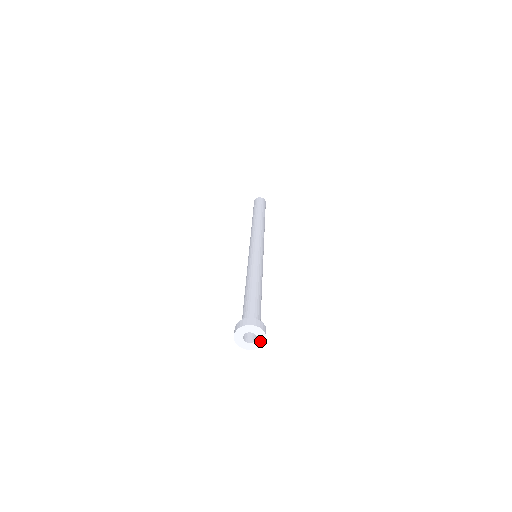
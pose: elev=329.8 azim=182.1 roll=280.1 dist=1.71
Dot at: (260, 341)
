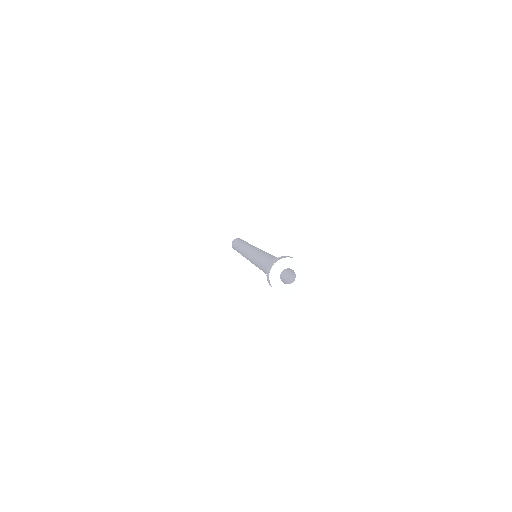
Dot at: (300, 276)
